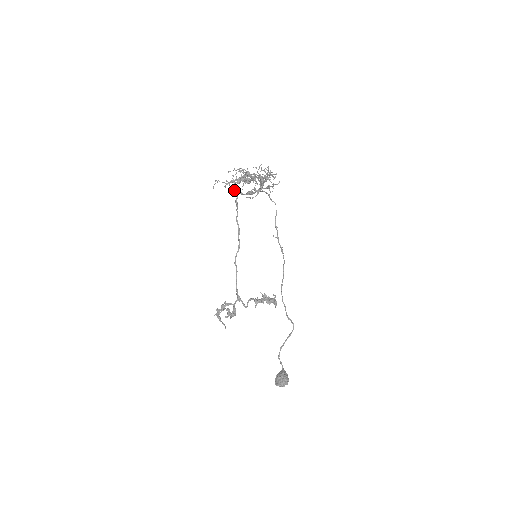
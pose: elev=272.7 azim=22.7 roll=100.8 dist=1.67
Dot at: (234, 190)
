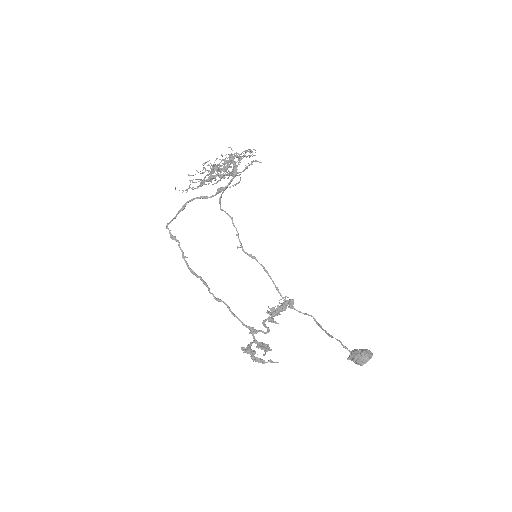
Dot at: (174, 217)
